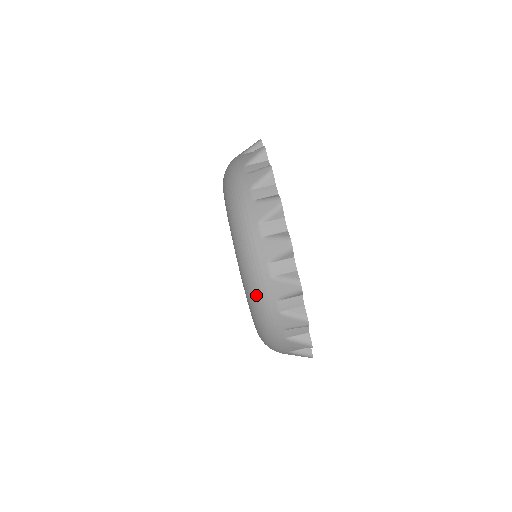
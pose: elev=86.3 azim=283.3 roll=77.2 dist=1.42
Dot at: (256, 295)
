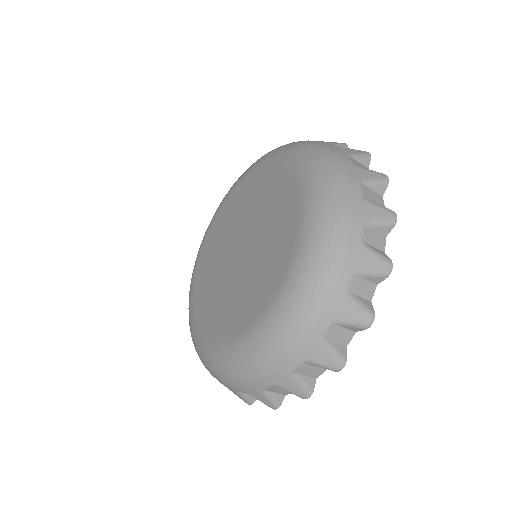
Dot at: (284, 340)
